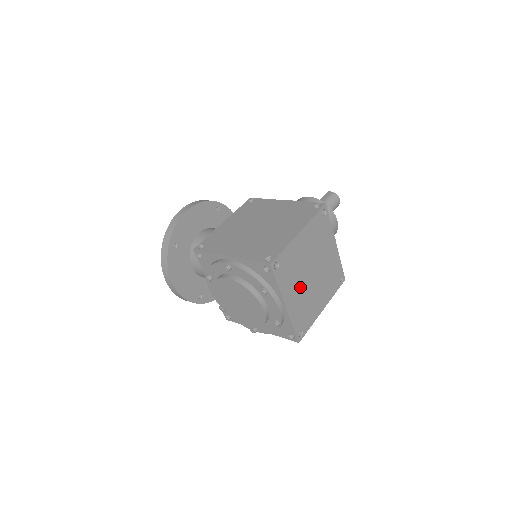
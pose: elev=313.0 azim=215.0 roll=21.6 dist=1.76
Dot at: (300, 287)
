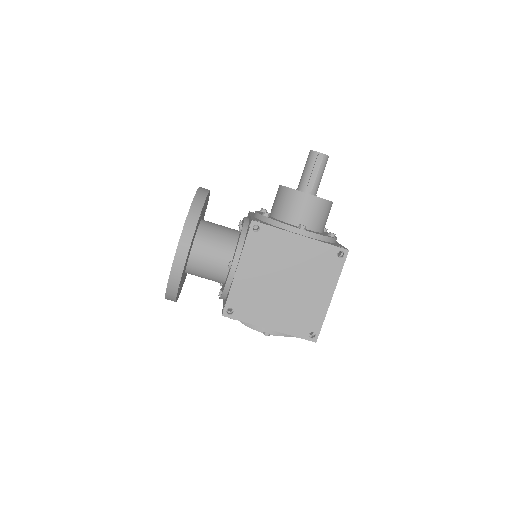
Dot at: occluded
